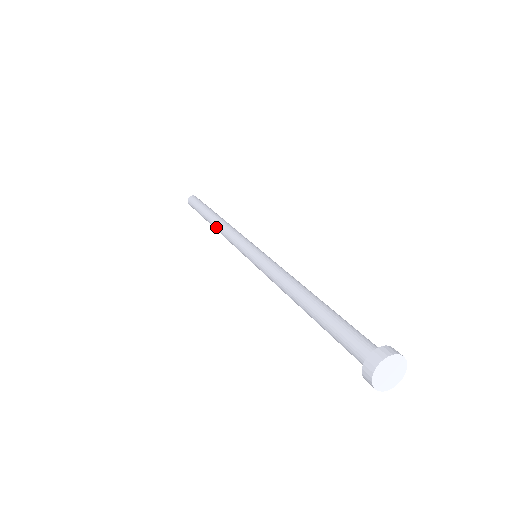
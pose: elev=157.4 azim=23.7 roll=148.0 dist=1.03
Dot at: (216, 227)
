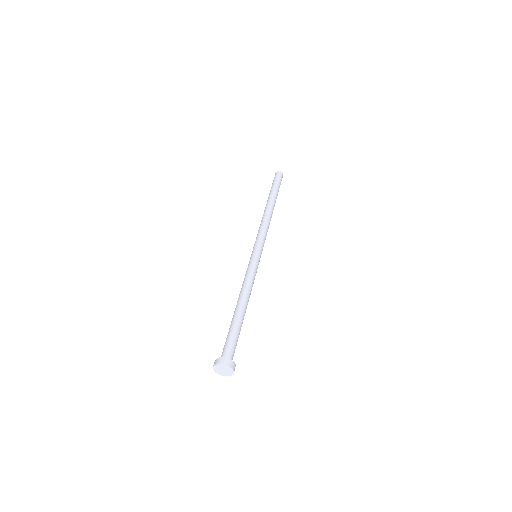
Dot at: occluded
